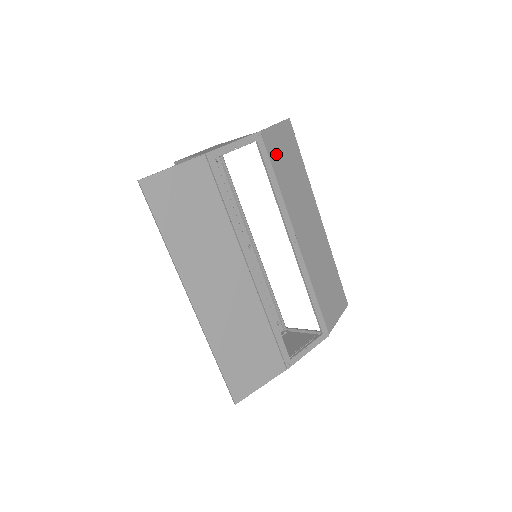
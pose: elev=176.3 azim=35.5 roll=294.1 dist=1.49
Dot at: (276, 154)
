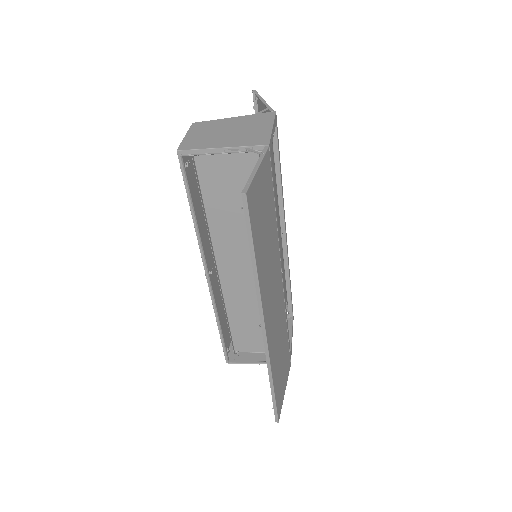
Dot at: occluded
